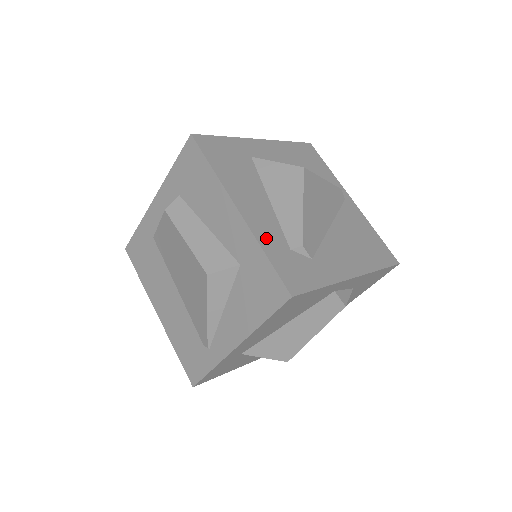
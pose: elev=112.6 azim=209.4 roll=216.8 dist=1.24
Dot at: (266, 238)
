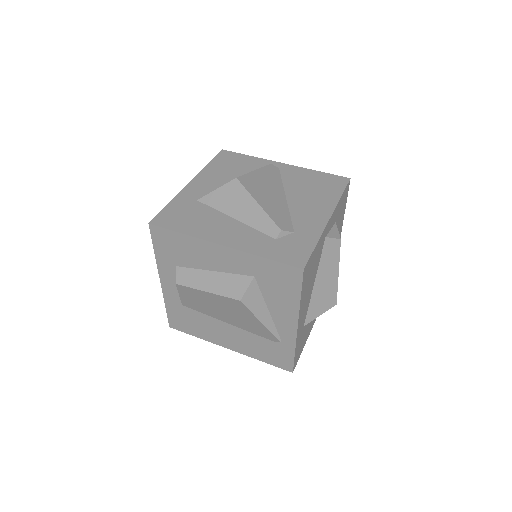
Dot at: (255, 247)
